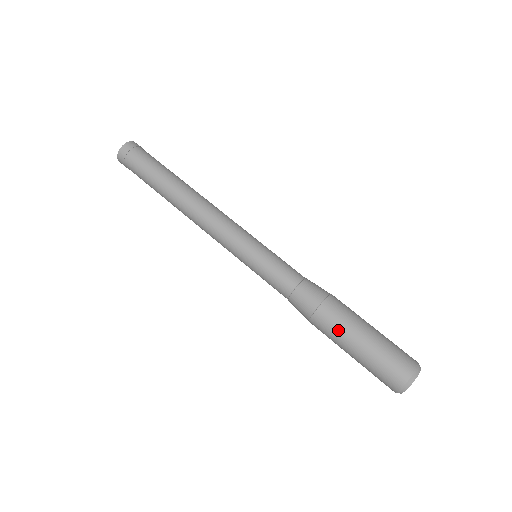
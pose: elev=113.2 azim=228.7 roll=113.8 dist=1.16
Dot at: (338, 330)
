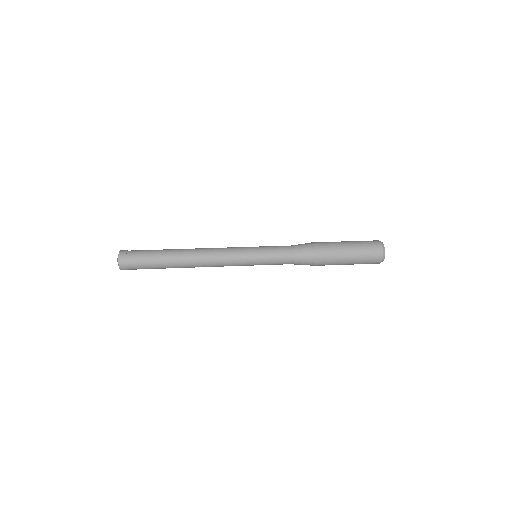
Dot at: (332, 248)
